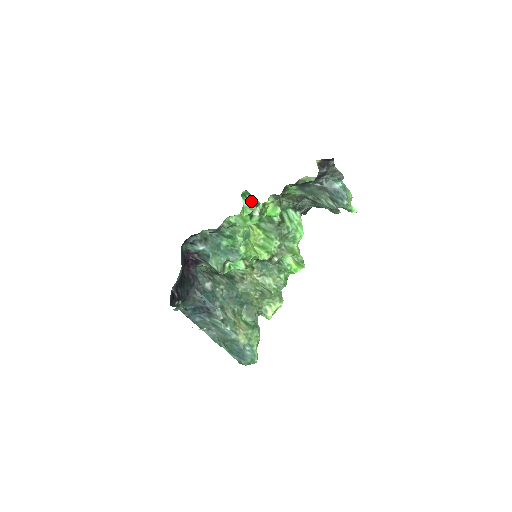
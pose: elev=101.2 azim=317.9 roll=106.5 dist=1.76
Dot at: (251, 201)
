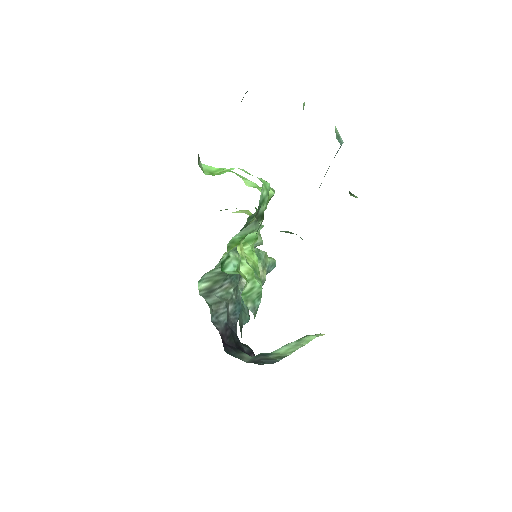
Dot at: (227, 254)
